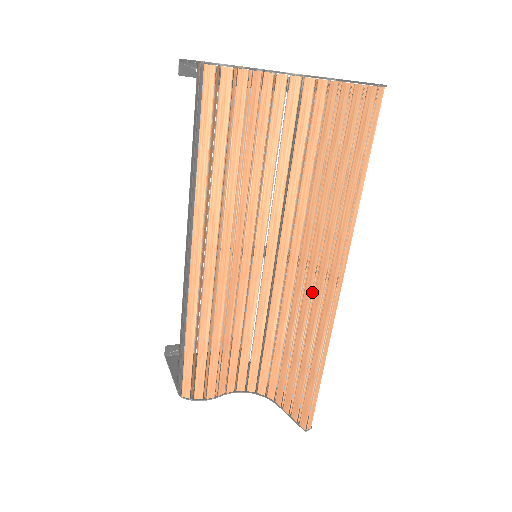
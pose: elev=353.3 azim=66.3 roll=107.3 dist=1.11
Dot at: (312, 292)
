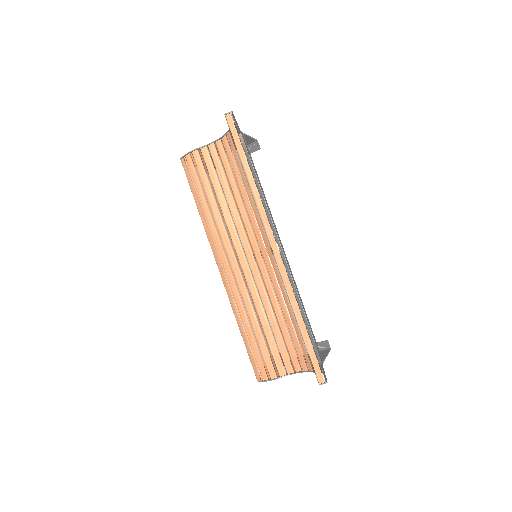
Dot at: occluded
